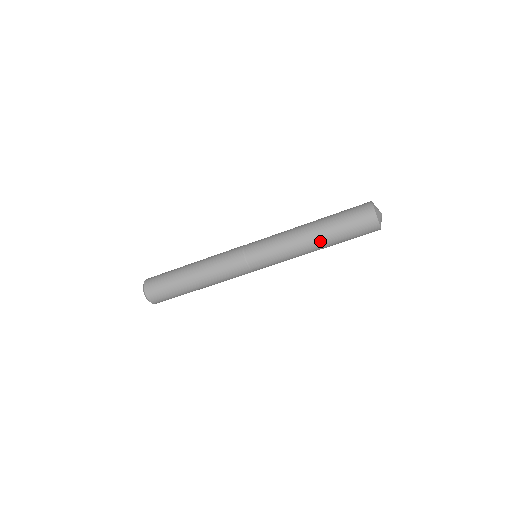
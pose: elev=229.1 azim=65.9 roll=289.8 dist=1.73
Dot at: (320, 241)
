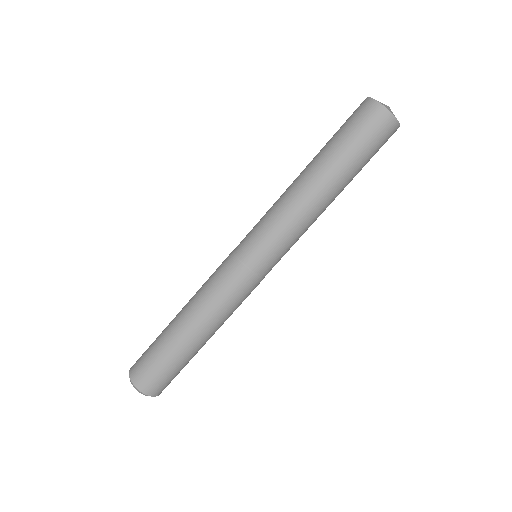
Dot at: (335, 190)
